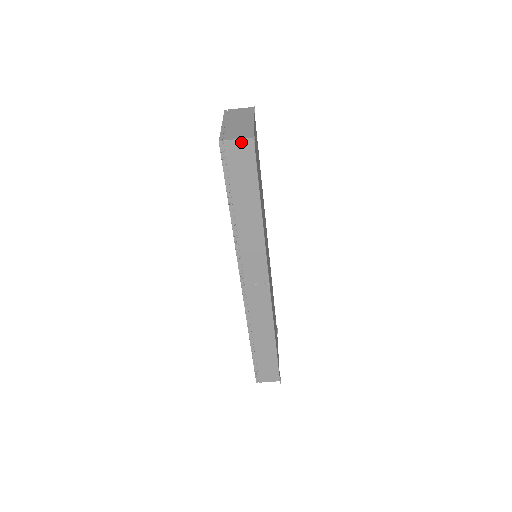
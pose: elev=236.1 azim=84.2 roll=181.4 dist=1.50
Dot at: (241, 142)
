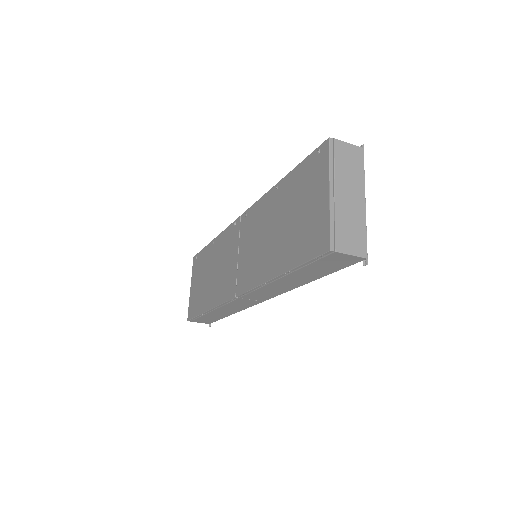
Dot at: (351, 257)
